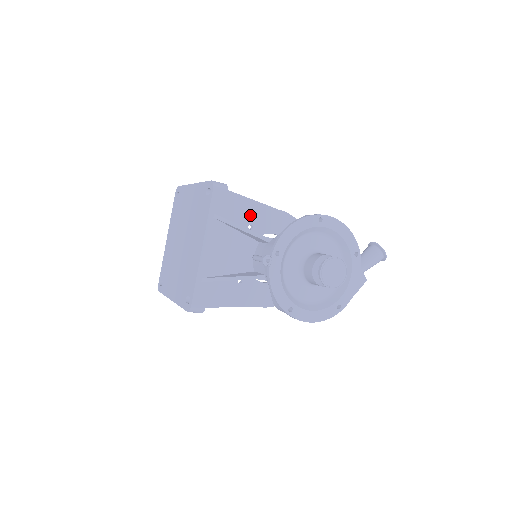
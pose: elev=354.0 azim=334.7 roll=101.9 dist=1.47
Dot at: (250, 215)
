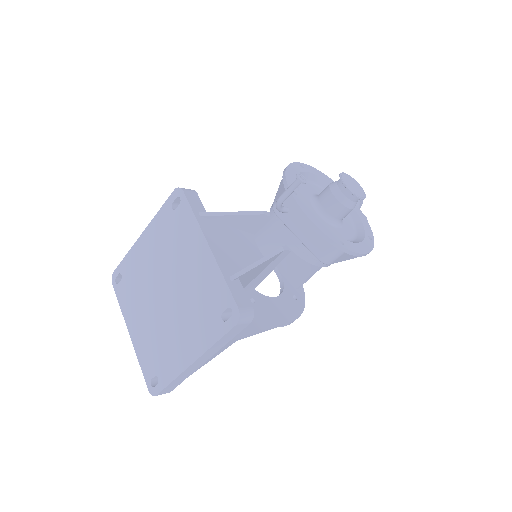
Dot at: occluded
